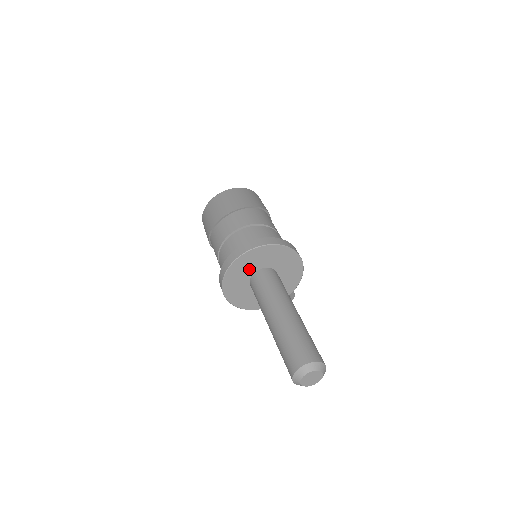
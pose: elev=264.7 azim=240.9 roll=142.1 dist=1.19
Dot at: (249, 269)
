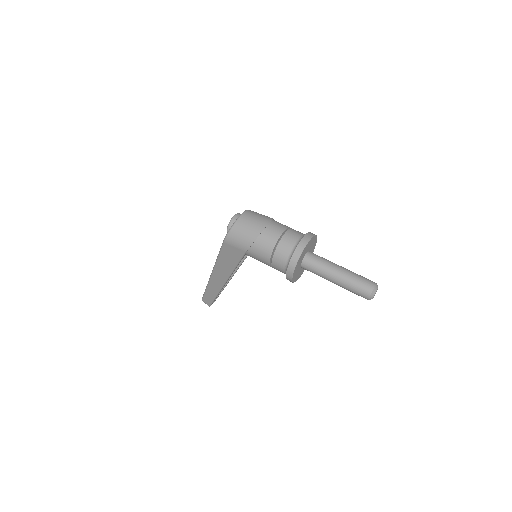
Dot at: (305, 253)
